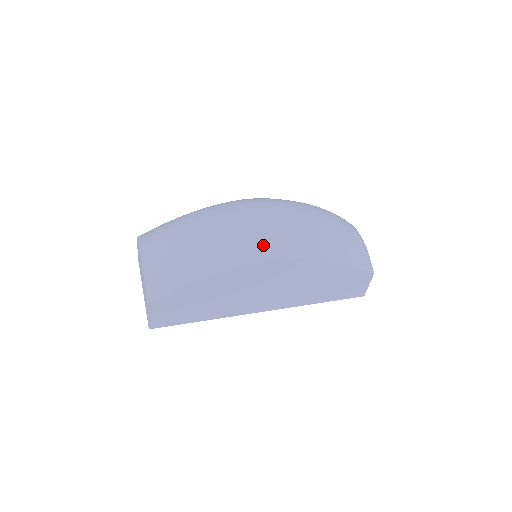
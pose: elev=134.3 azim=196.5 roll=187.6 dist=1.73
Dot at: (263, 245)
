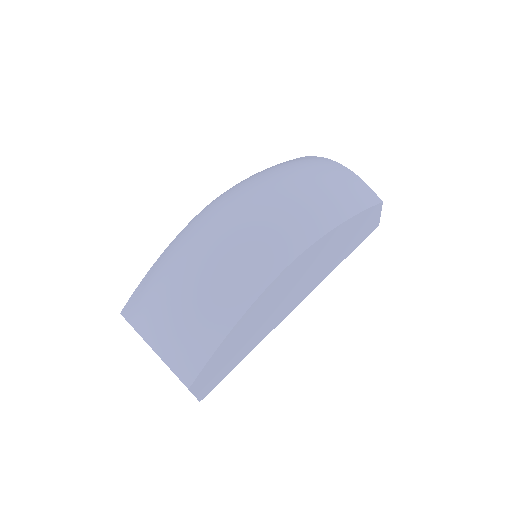
Dot at: (270, 255)
